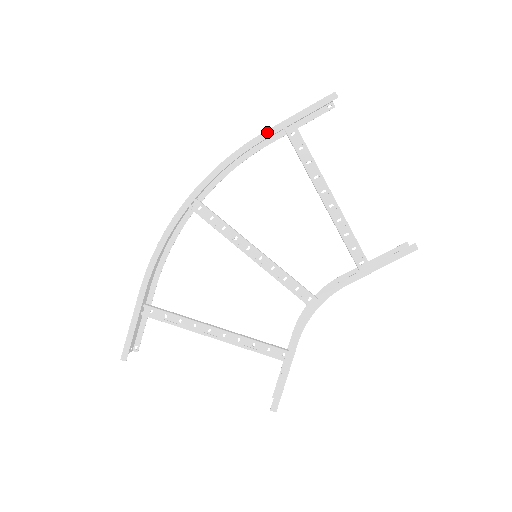
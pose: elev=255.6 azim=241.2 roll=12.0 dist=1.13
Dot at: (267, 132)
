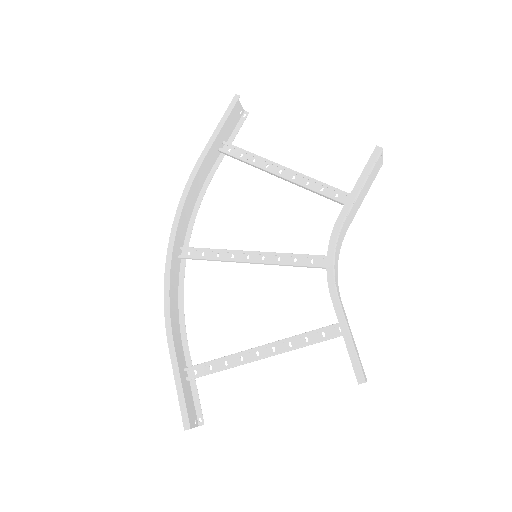
Dot at: (202, 154)
